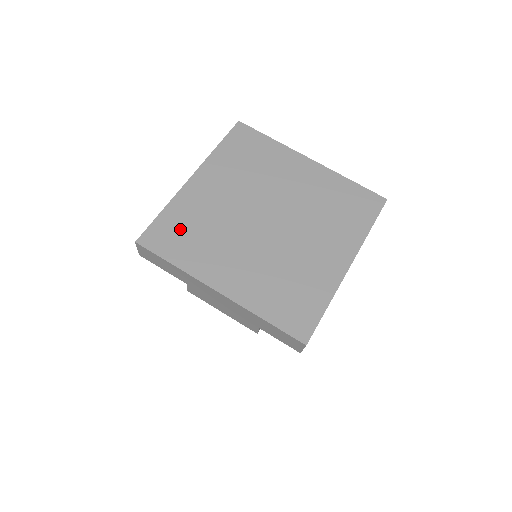
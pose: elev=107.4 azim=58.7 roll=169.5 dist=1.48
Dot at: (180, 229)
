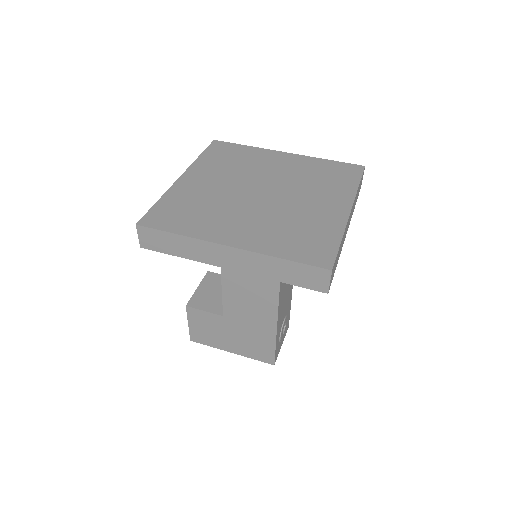
Dot at: (178, 210)
